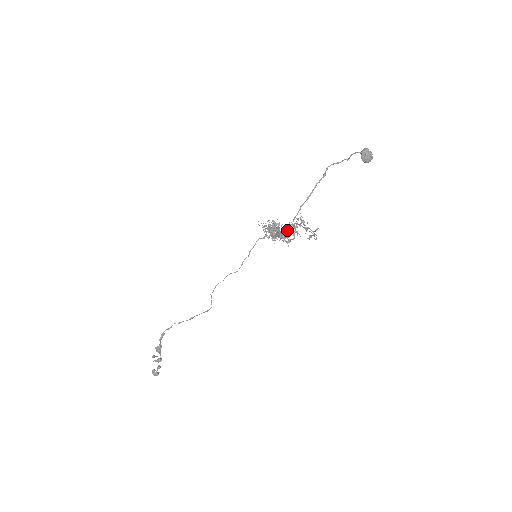
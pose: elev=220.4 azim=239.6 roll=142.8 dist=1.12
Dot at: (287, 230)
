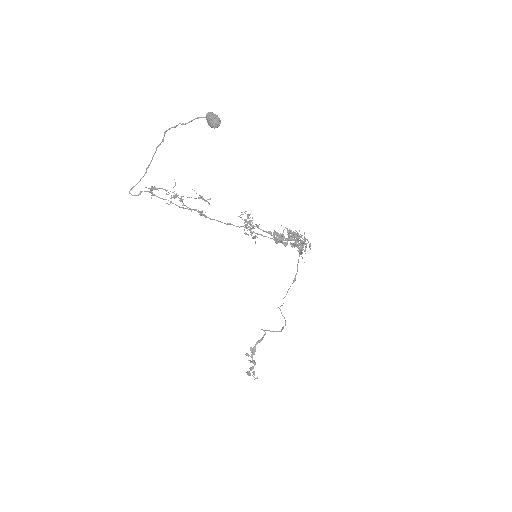
Dot at: (148, 191)
